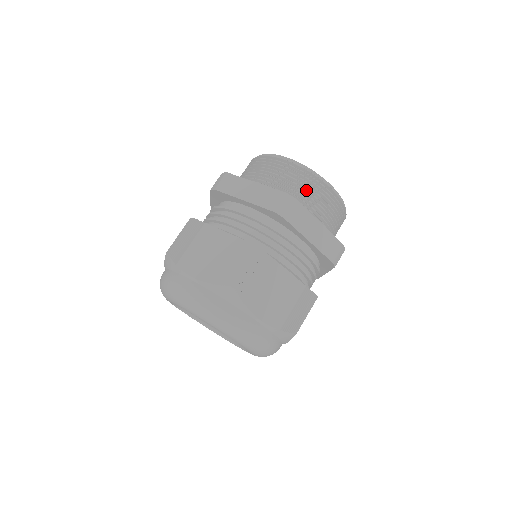
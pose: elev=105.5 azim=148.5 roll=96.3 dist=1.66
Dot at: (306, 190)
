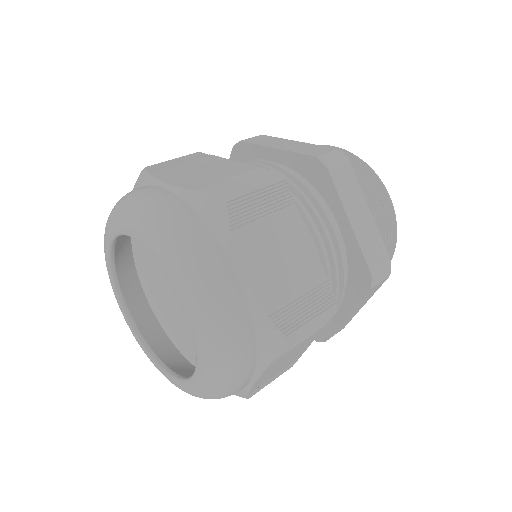
Dot at: (358, 178)
